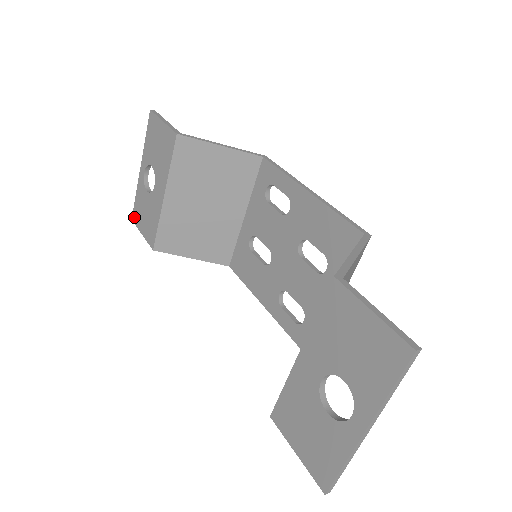
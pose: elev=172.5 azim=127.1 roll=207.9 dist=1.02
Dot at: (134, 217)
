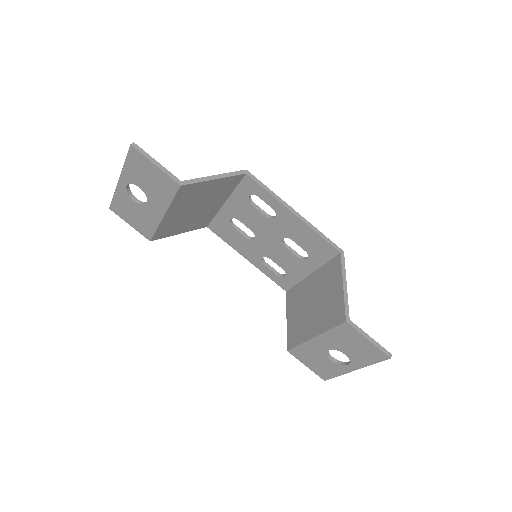
Dot at: (114, 209)
